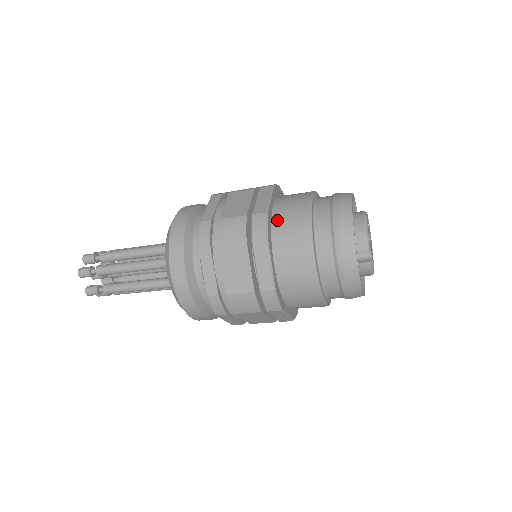
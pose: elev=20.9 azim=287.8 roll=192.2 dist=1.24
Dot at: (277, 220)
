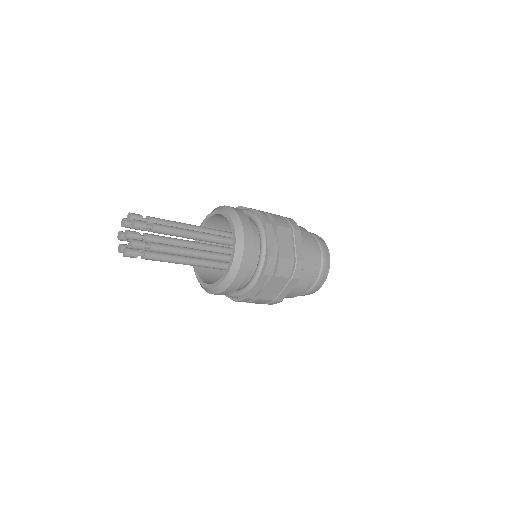
Dot at: occluded
